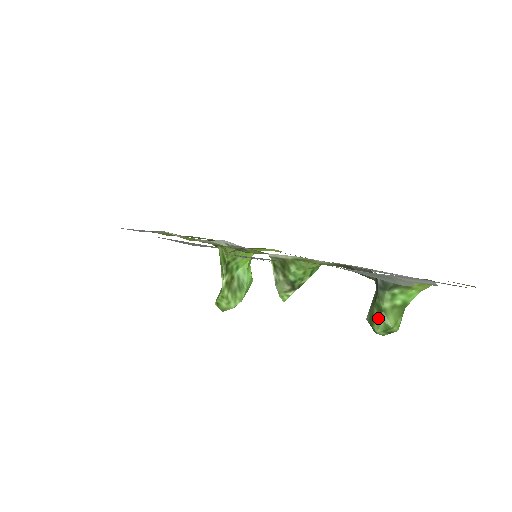
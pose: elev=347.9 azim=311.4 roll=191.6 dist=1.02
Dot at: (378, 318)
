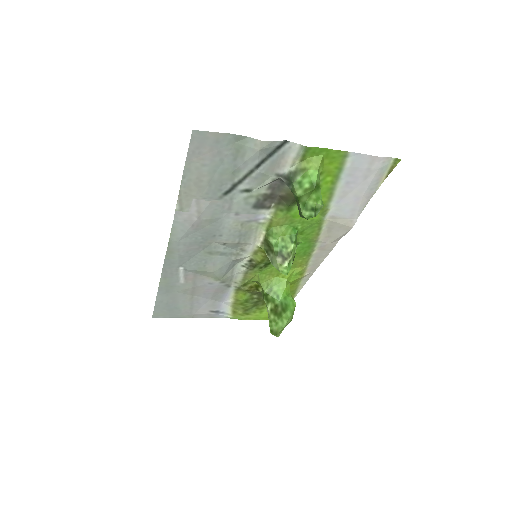
Dot at: (299, 205)
